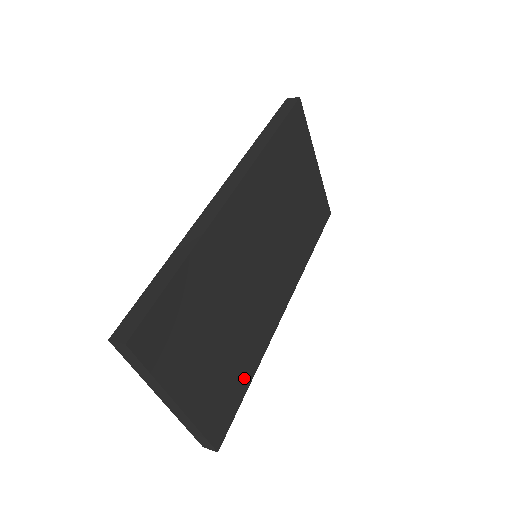
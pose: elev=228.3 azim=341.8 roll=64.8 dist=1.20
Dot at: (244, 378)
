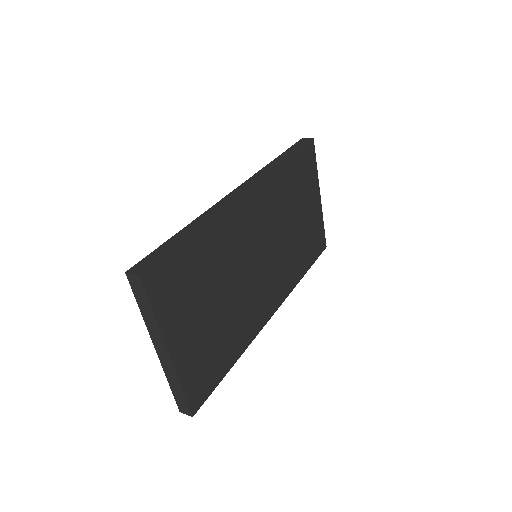
Dot at: (227, 359)
